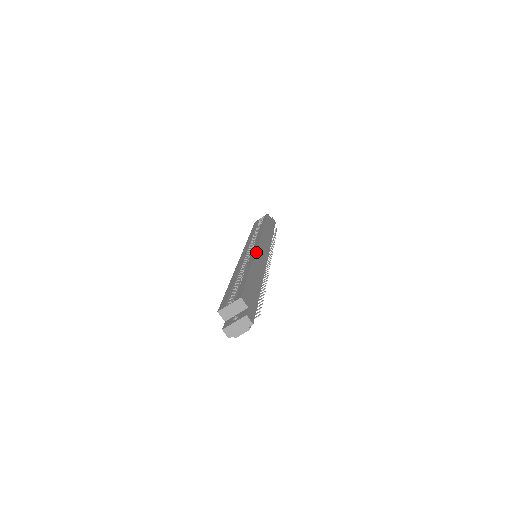
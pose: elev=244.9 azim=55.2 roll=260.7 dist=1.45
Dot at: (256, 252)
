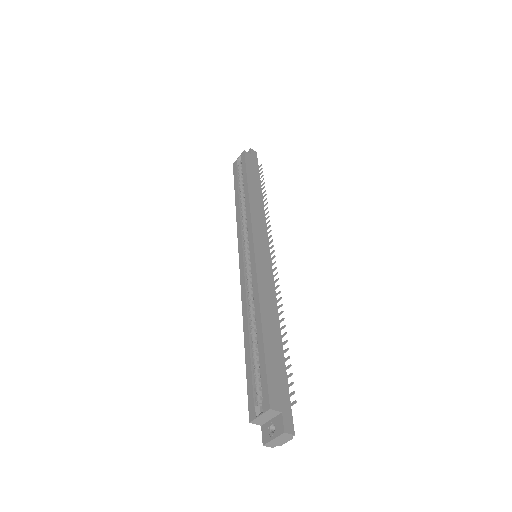
Dot at: (257, 272)
